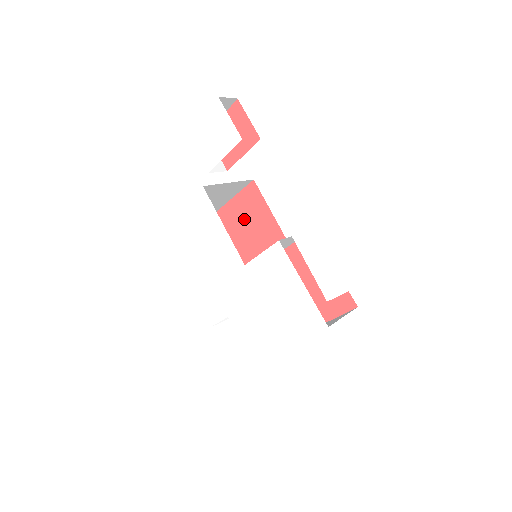
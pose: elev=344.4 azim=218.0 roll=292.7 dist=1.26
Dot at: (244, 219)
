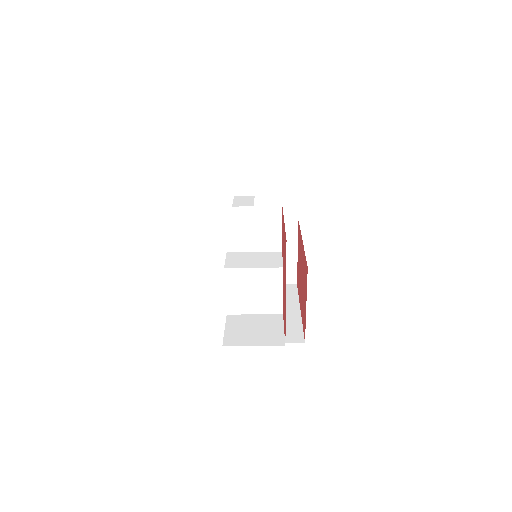
Dot at: (299, 260)
